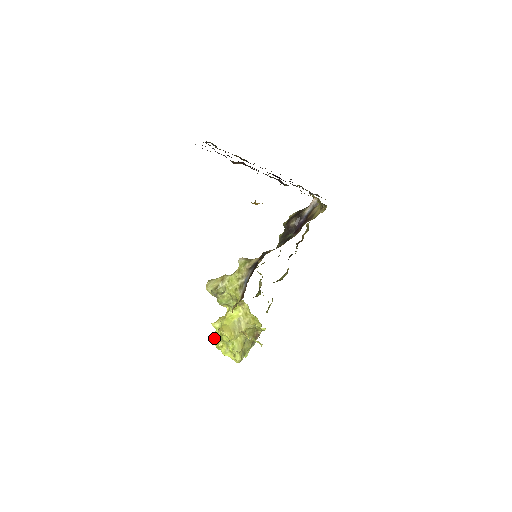
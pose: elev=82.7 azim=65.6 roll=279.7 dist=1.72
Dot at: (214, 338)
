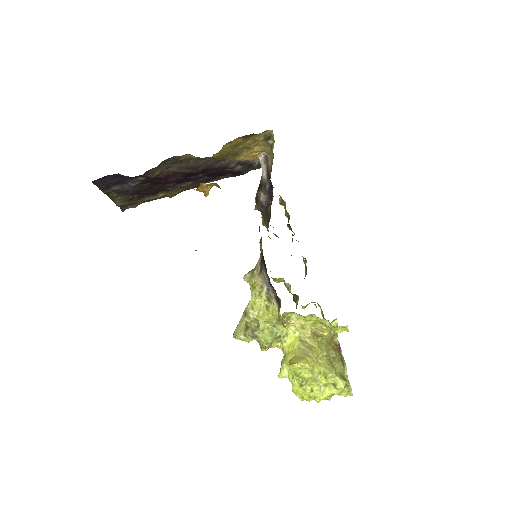
Dot at: (295, 391)
